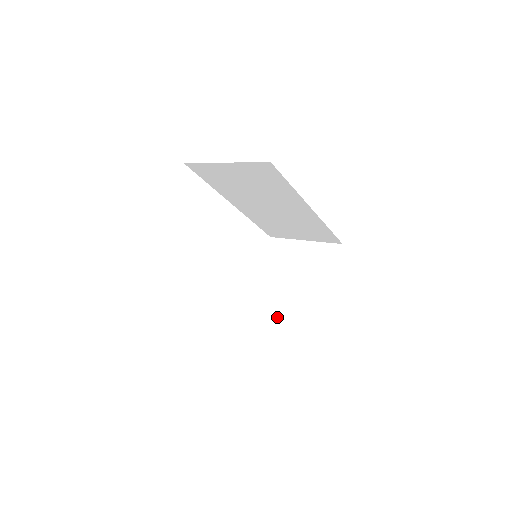
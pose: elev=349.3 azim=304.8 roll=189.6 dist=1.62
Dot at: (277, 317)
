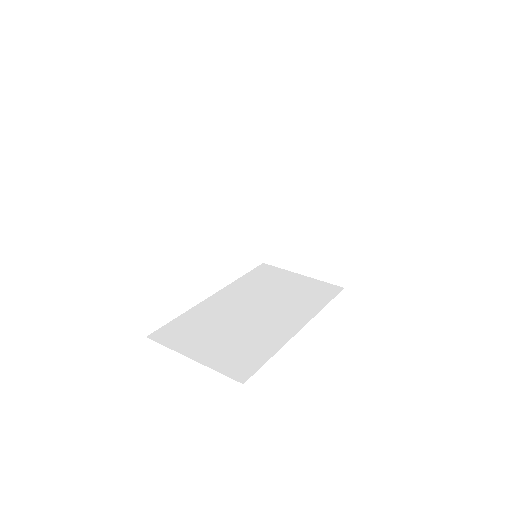
Dot at: (296, 262)
